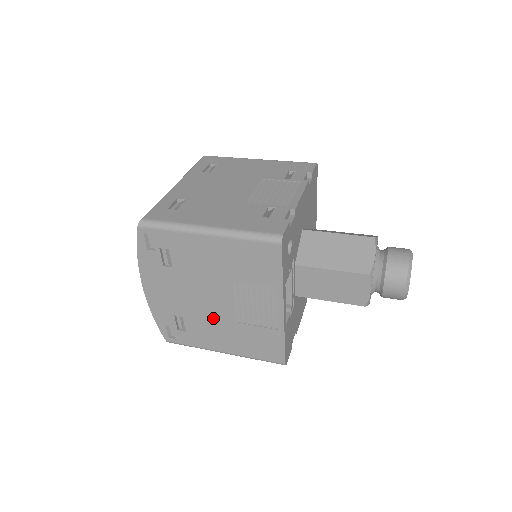
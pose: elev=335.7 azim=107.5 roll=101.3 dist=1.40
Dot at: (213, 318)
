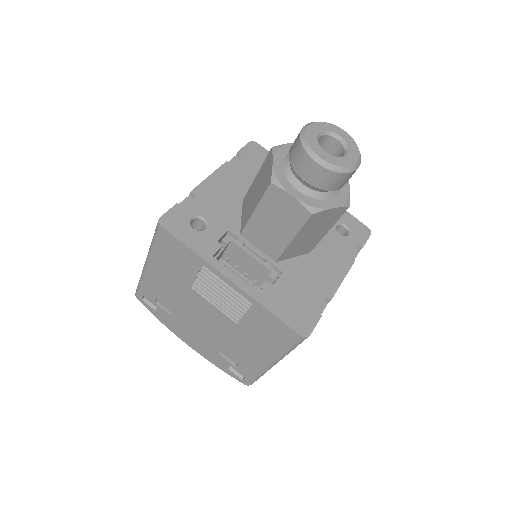
Dot at: (228, 334)
